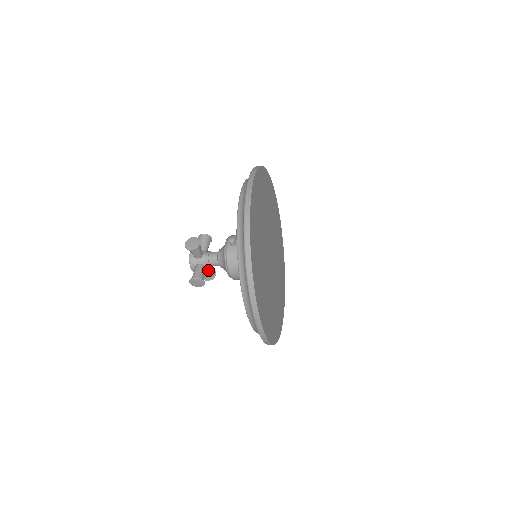
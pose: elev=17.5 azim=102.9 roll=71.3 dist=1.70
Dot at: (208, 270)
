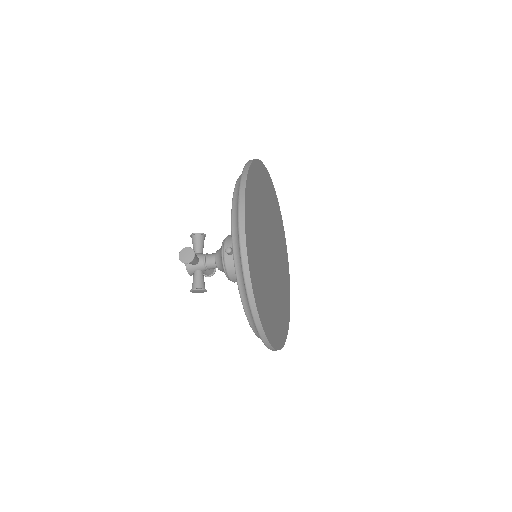
Dot at: occluded
